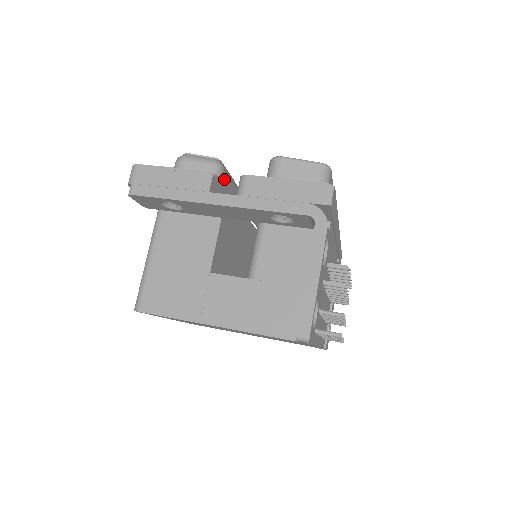
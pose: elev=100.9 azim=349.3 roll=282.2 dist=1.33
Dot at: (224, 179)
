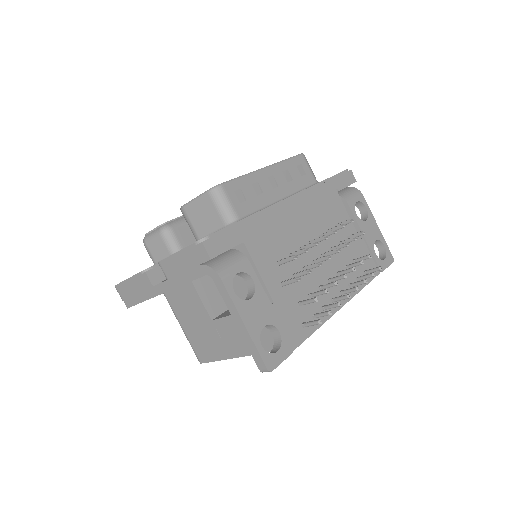
Dot at: (179, 232)
